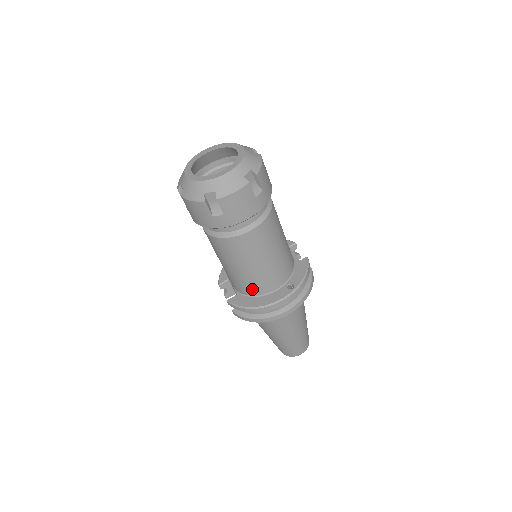
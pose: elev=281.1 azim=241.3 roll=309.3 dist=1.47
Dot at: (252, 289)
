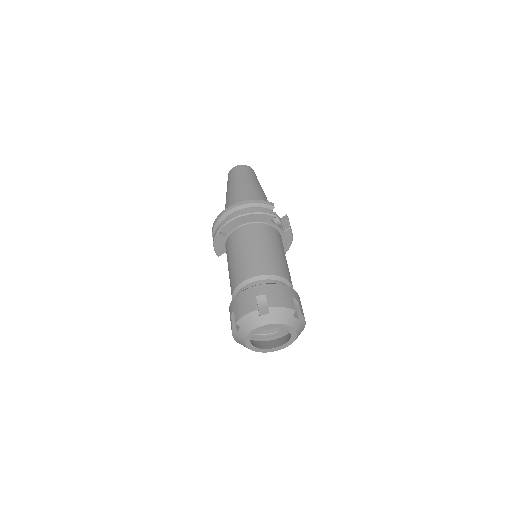
Dot at: occluded
